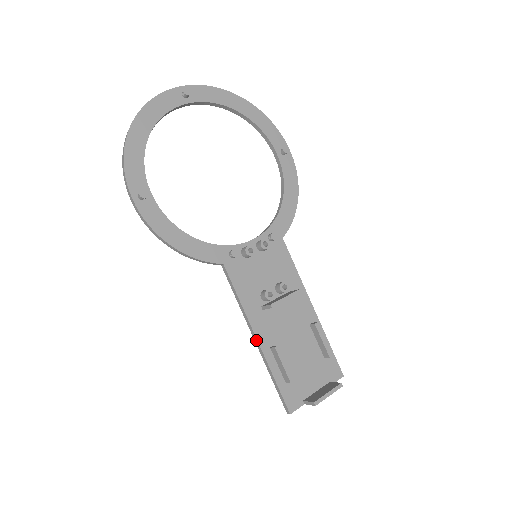
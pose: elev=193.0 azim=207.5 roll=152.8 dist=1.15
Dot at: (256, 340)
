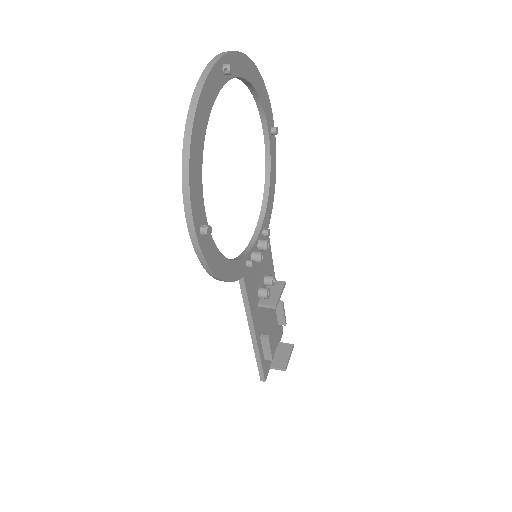
Dot at: (254, 335)
